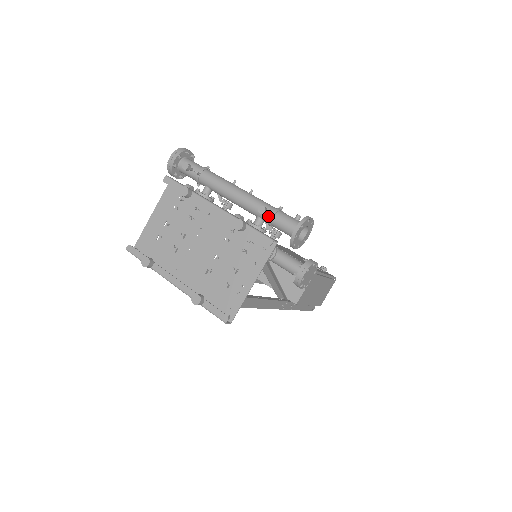
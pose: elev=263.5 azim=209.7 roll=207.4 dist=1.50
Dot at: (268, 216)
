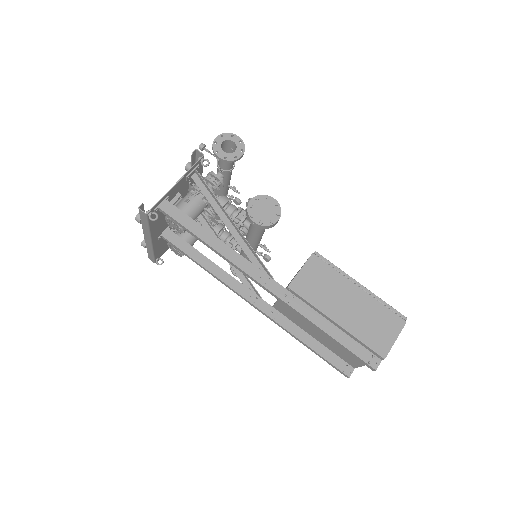
Dot at: occluded
